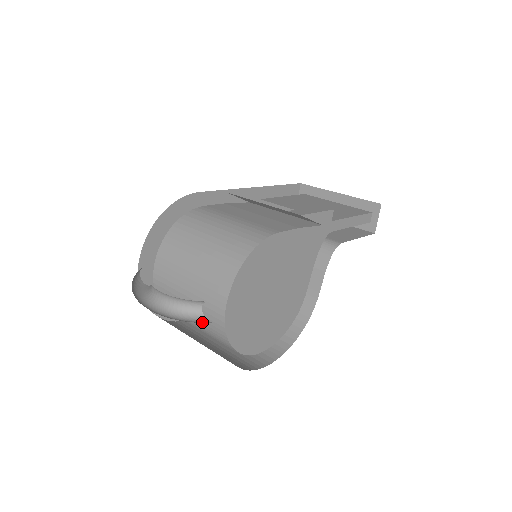
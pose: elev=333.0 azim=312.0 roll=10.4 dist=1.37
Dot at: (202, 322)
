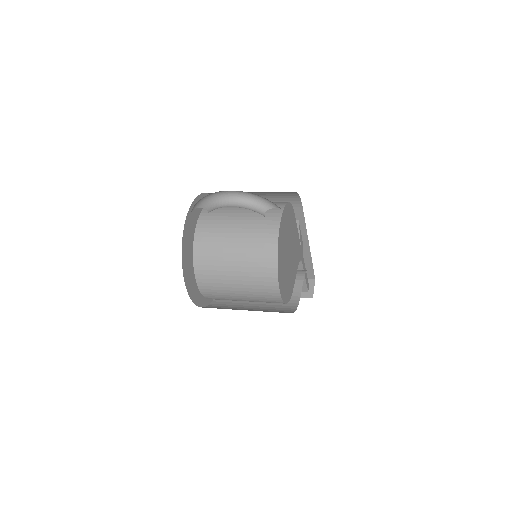
Dot at: occluded
